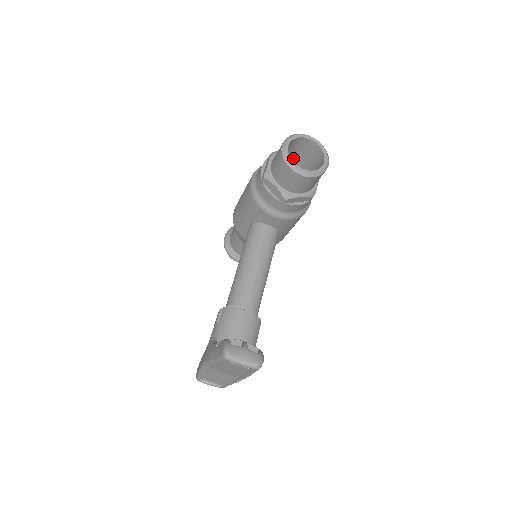
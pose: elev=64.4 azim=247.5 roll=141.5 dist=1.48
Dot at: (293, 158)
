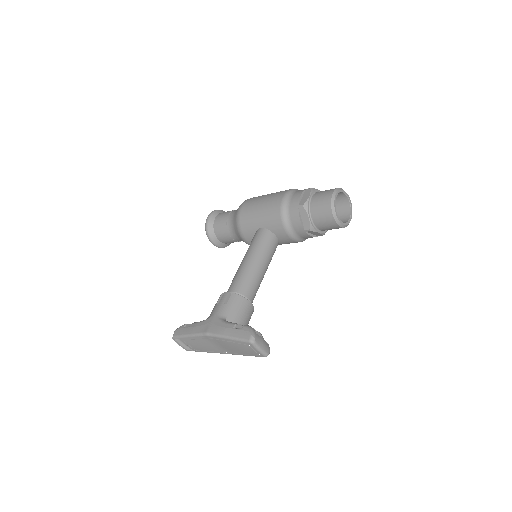
Dot at: occluded
